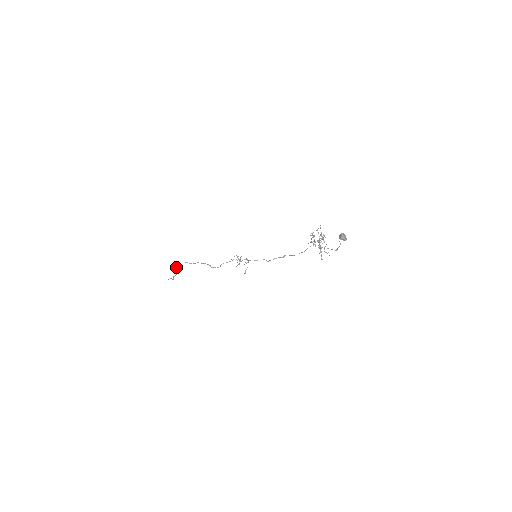
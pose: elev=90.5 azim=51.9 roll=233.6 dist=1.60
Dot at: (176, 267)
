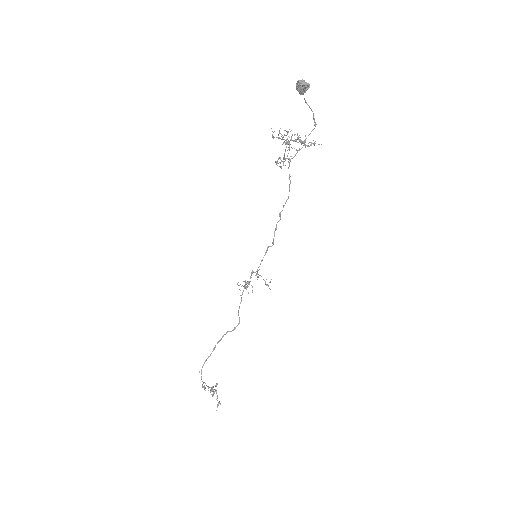
Dot at: occluded
